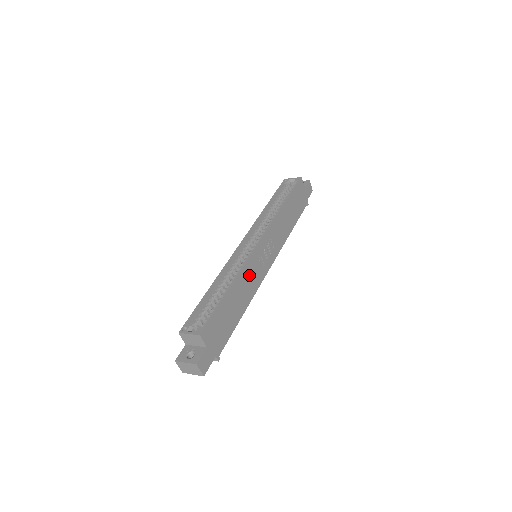
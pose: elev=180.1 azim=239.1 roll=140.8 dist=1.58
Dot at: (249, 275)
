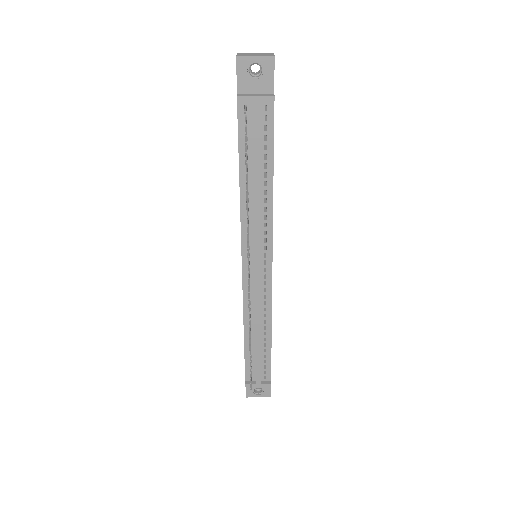
Dot at: occluded
